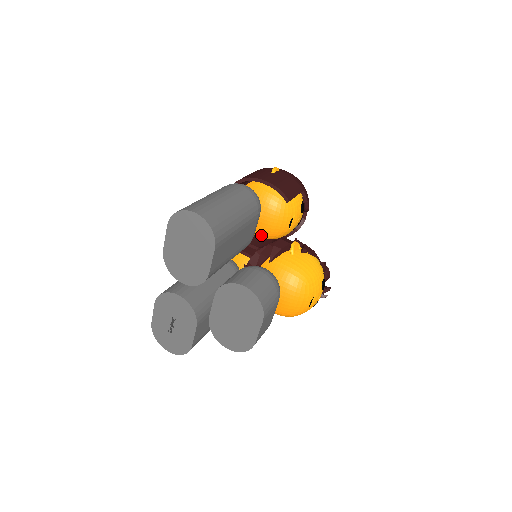
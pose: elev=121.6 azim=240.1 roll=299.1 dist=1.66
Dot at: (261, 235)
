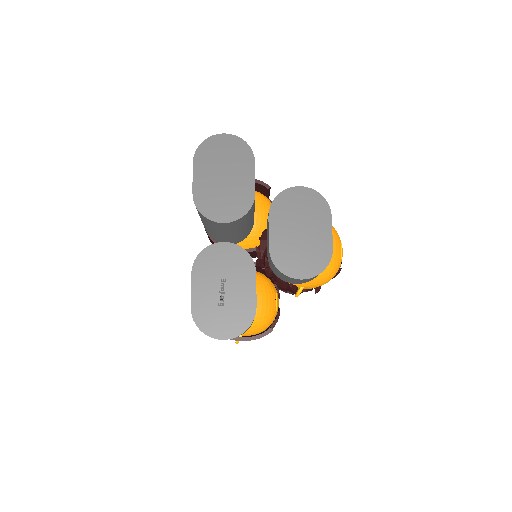
Dot at: (252, 237)
